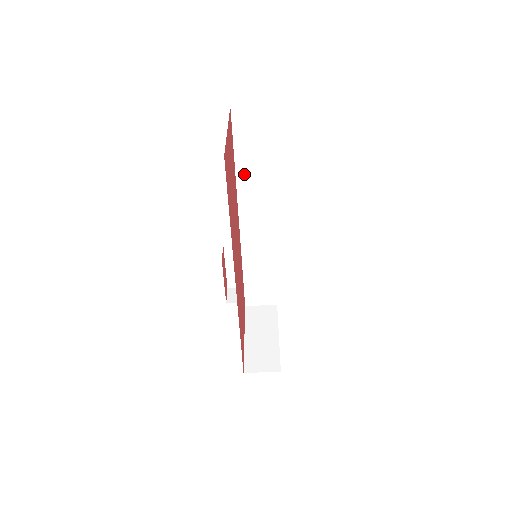
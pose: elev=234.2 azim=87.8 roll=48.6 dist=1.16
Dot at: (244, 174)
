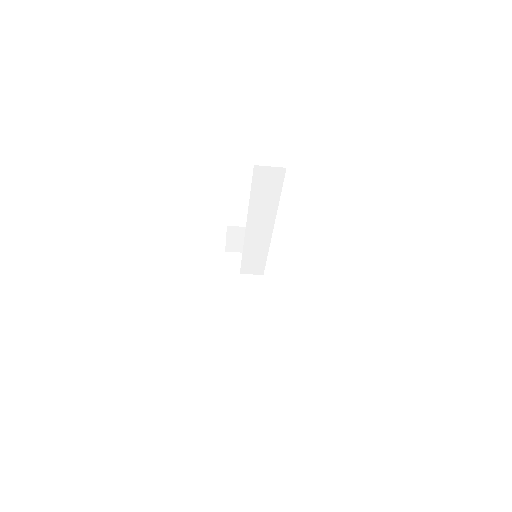
Dot at: (255, 202)
